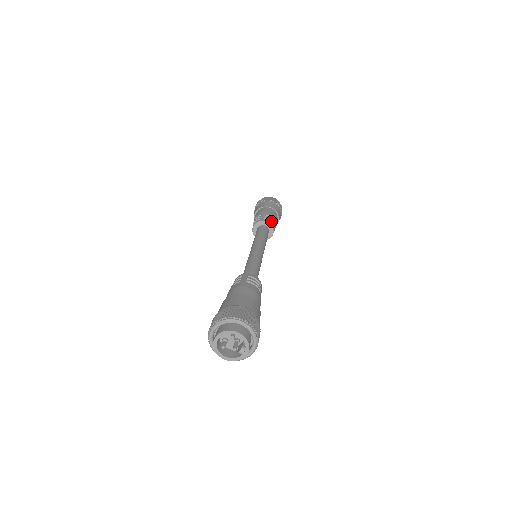
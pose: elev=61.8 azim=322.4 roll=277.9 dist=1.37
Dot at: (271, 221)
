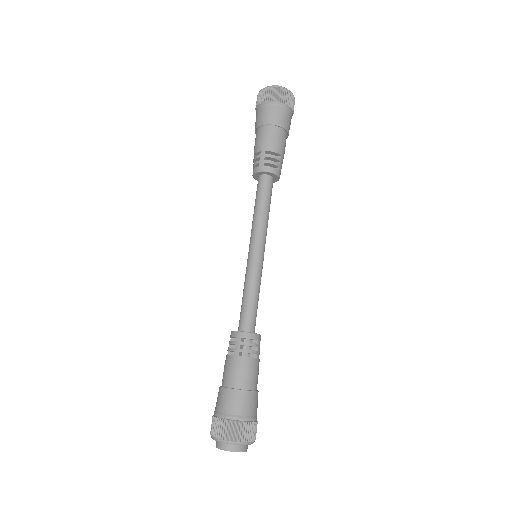
Dot at: (274, 164)
